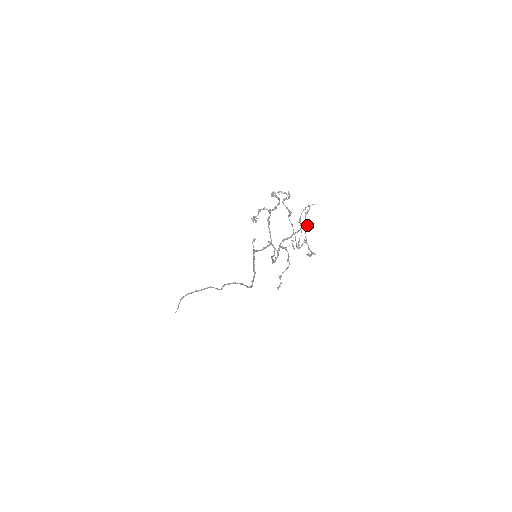
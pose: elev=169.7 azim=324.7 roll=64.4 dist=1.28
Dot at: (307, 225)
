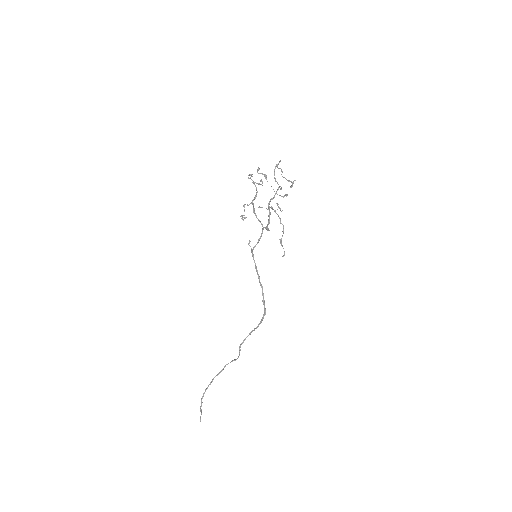
Dot at: (280, 168)
